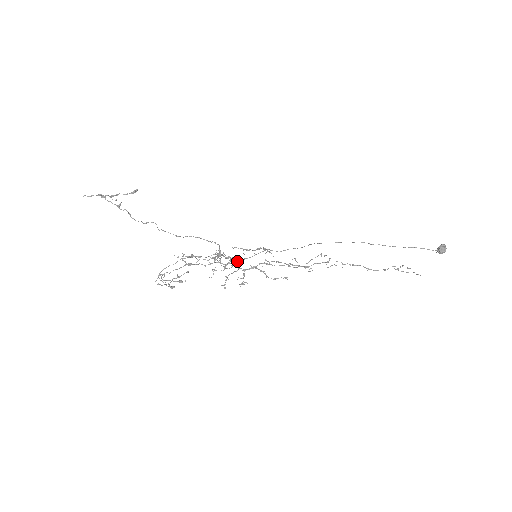
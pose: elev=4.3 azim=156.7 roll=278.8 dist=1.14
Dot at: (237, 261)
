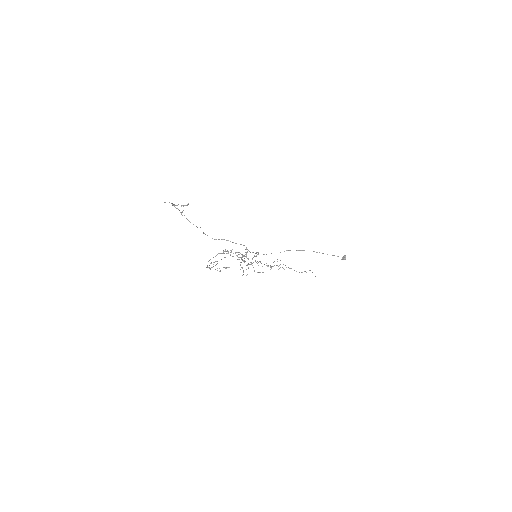
Dot at: (242, 259)
